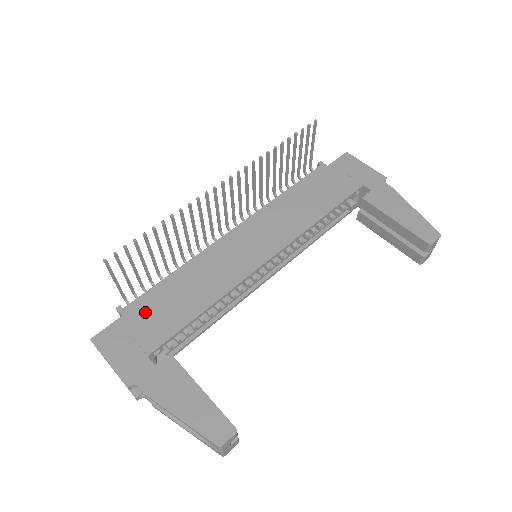
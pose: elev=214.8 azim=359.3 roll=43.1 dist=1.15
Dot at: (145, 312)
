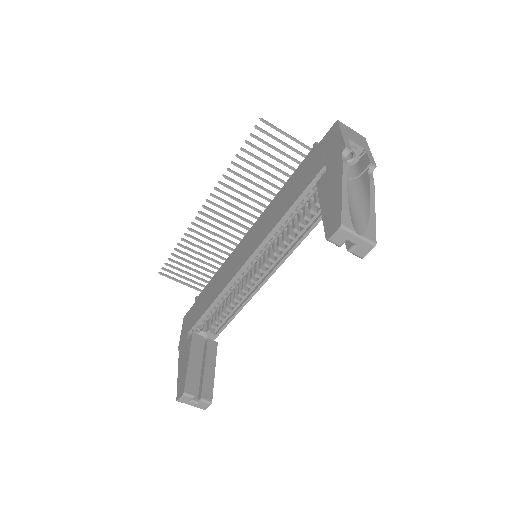
Dot at: (199, 302)
